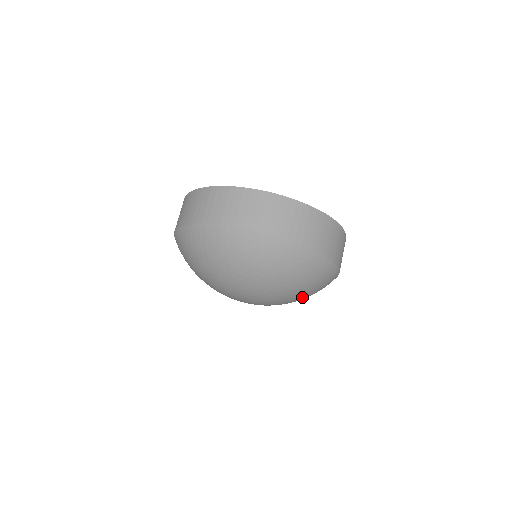
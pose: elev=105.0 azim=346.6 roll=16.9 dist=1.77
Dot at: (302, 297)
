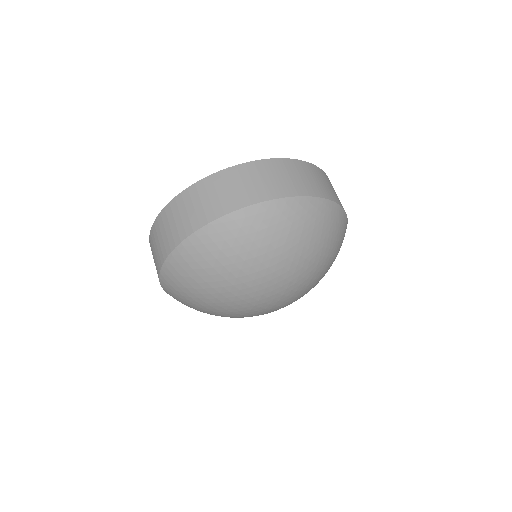
Dot at: (325, 258)
